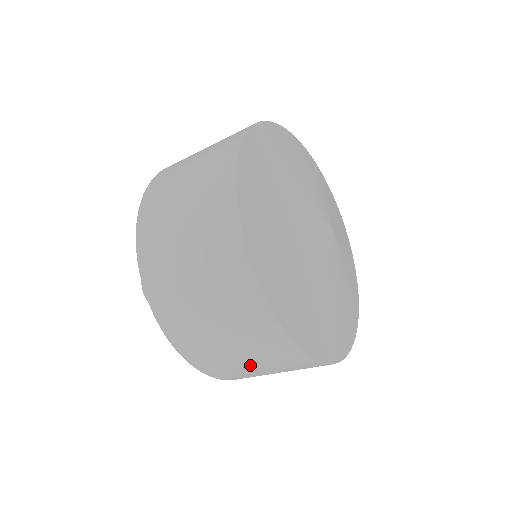
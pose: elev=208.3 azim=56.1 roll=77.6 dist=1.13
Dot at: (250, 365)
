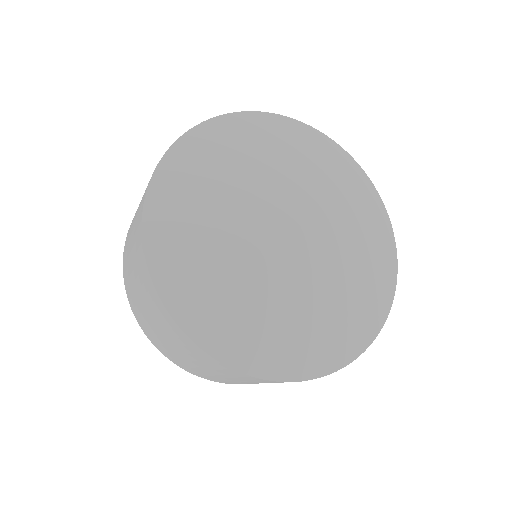
Dot at: occluded
